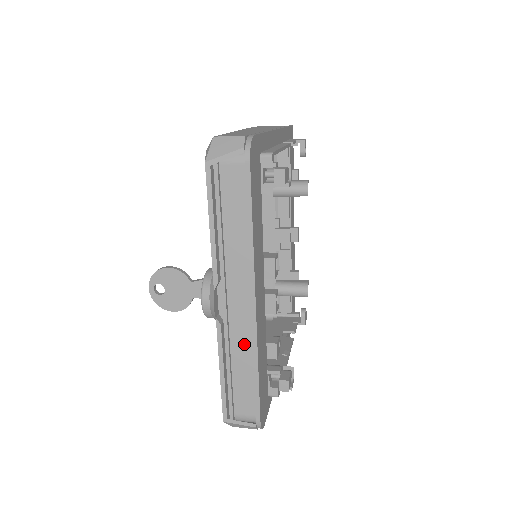
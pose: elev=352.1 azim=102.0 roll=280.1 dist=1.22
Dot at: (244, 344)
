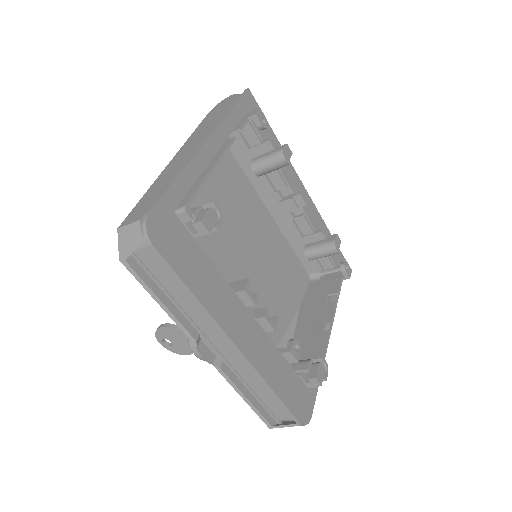
Dot at: (250, 374)
